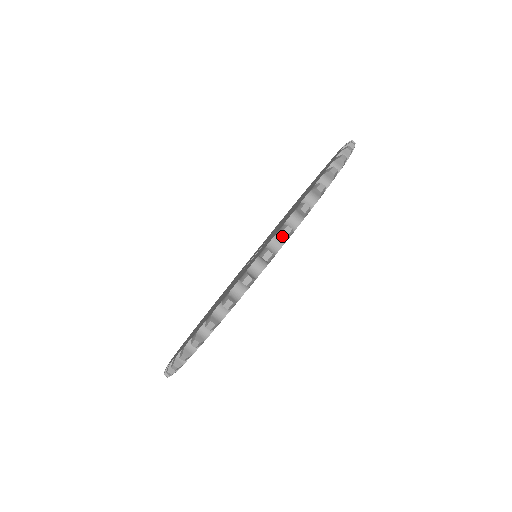
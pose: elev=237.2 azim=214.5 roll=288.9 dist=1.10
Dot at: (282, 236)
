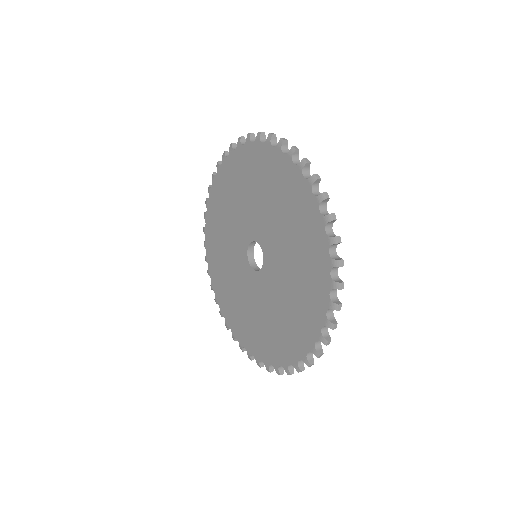
Dot at: (335, 308)
